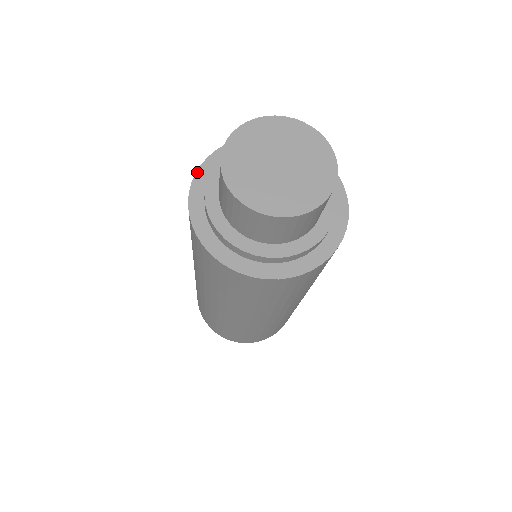
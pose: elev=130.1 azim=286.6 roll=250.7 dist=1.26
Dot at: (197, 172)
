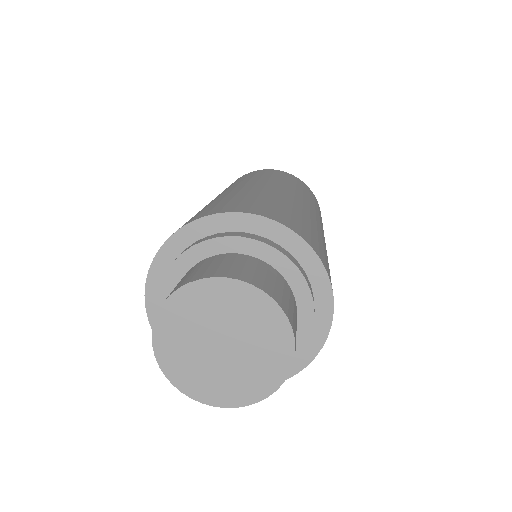
Dot at: occluded
